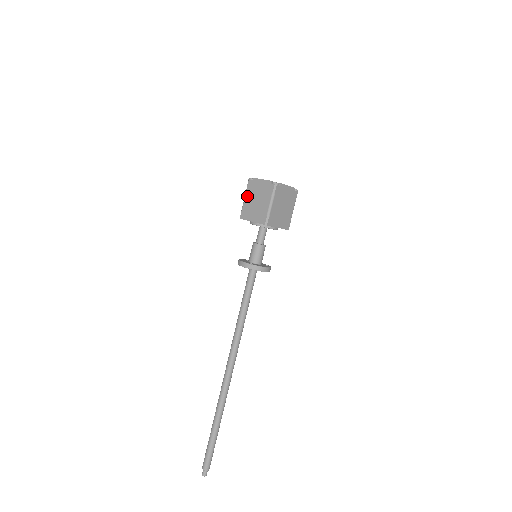
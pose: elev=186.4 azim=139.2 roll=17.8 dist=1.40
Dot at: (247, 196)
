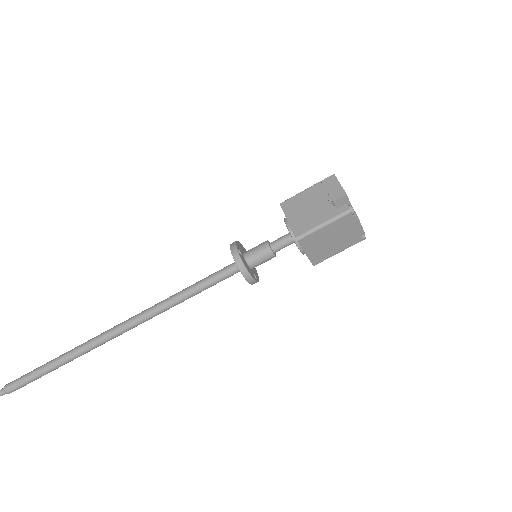
Dot at: (330, 227)
